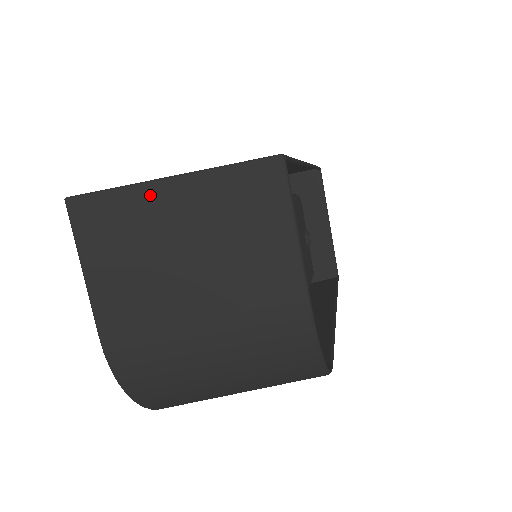
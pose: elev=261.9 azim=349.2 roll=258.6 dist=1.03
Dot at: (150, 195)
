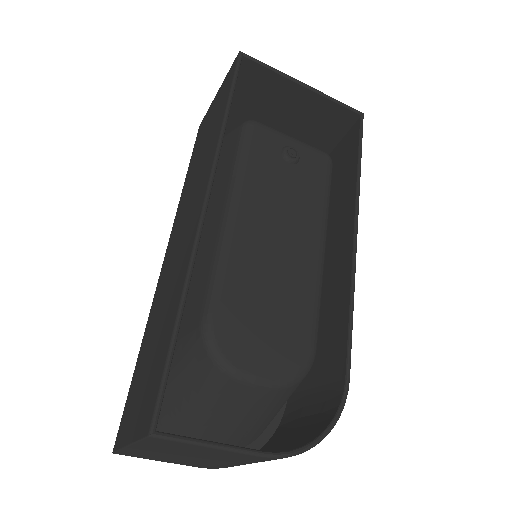
Dot at: (134, 450)
